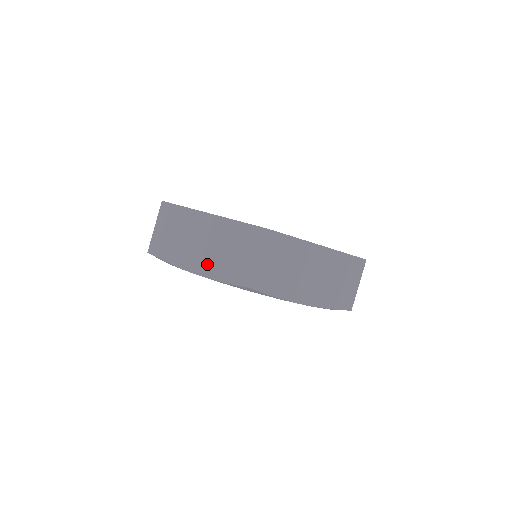
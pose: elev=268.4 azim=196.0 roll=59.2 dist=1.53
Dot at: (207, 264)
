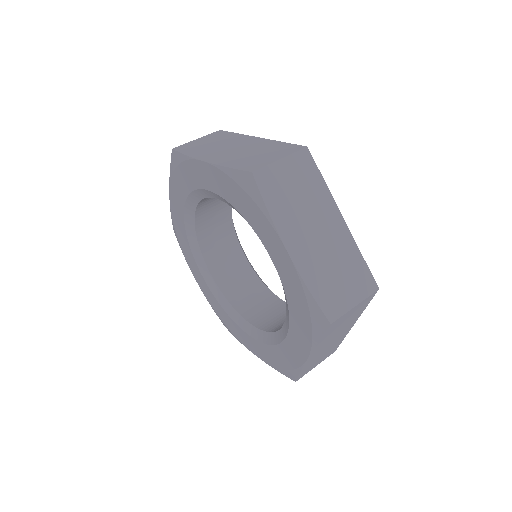
Dot at: (223, 157)
